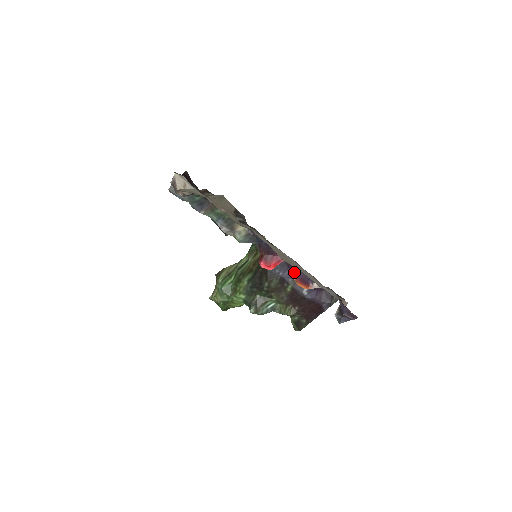
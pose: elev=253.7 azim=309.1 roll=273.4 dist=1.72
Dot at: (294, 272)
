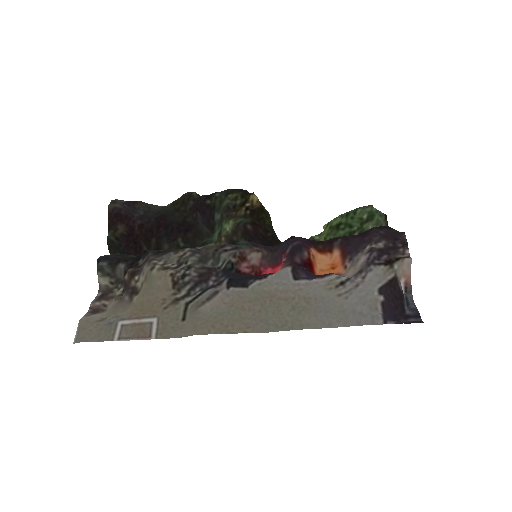
Dot at: (314, 243)
